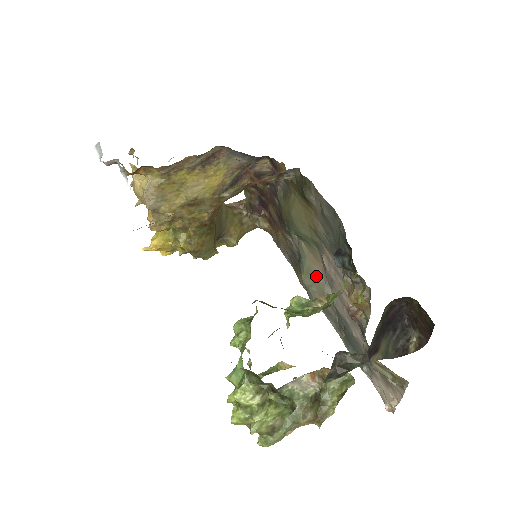
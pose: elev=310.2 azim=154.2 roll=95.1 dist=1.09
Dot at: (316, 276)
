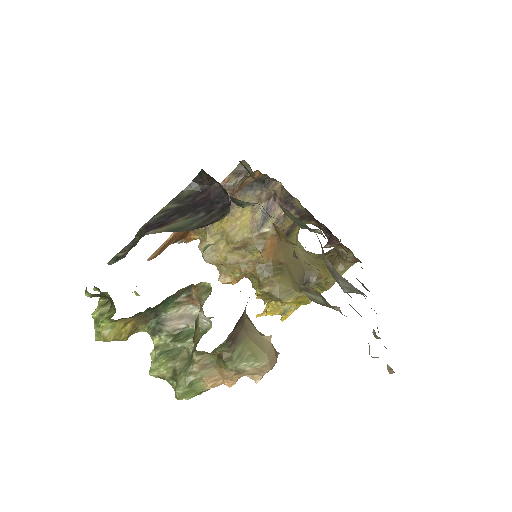
Dot at: occluded
